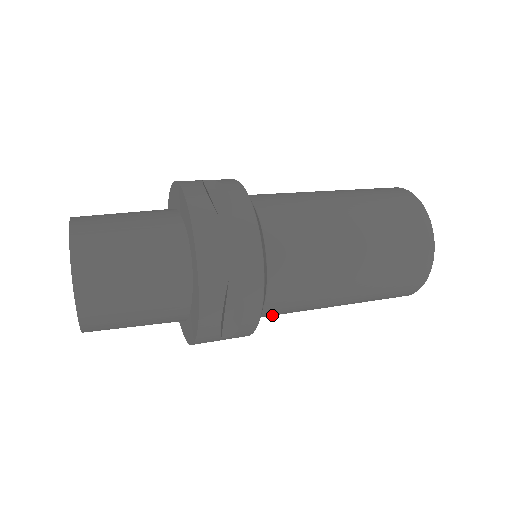
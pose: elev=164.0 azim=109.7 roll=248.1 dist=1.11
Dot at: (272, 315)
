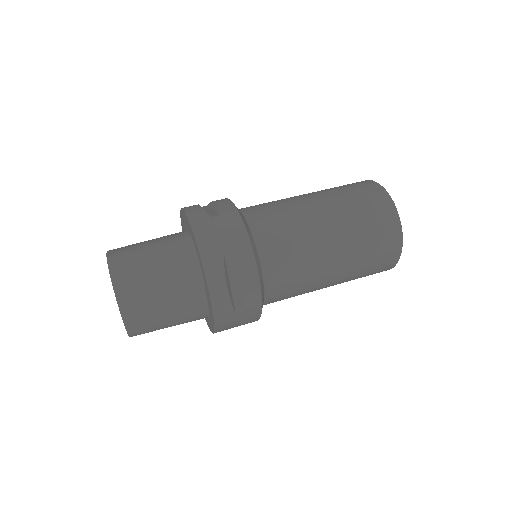
Dot at: (278, 295)
